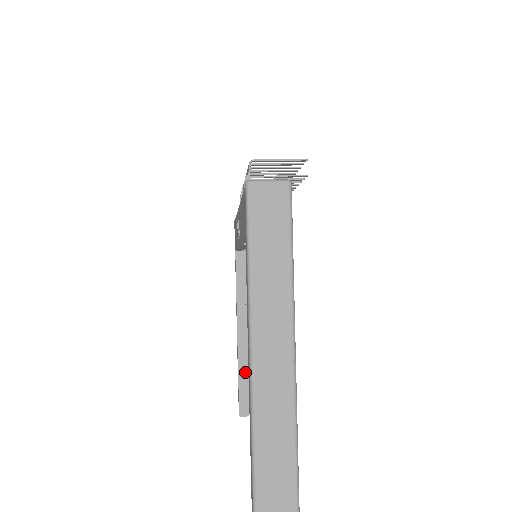
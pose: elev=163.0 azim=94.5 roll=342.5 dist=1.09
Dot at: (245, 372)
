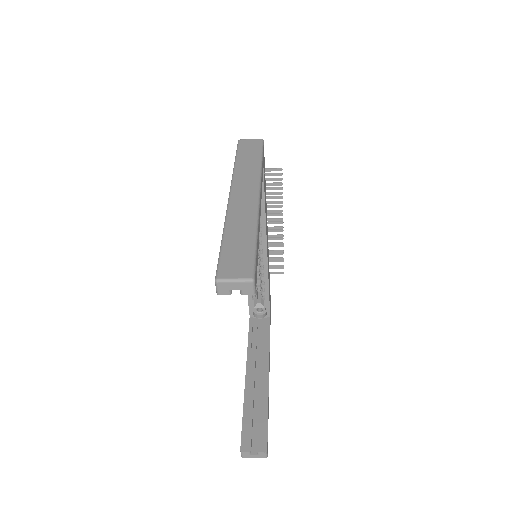
Dot at: (250, 408)
